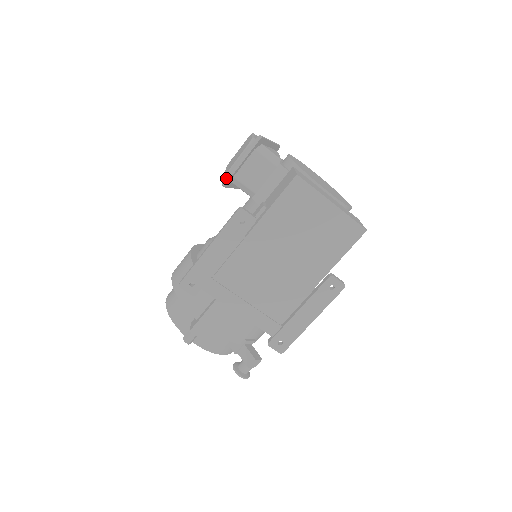
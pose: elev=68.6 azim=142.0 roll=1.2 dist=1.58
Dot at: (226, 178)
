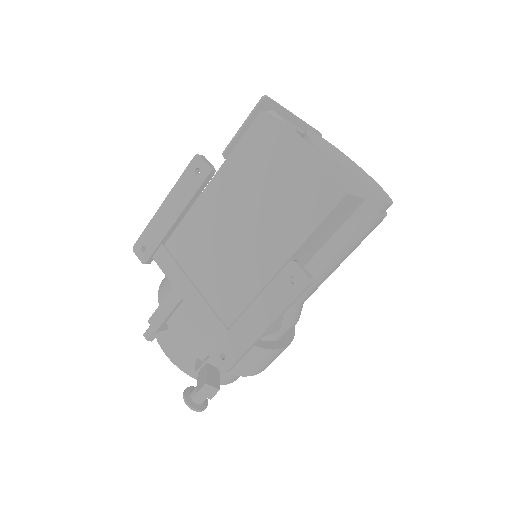
Dot at: (226, 147)
